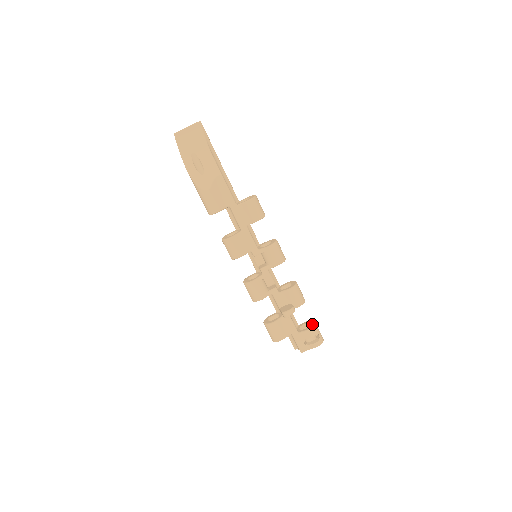
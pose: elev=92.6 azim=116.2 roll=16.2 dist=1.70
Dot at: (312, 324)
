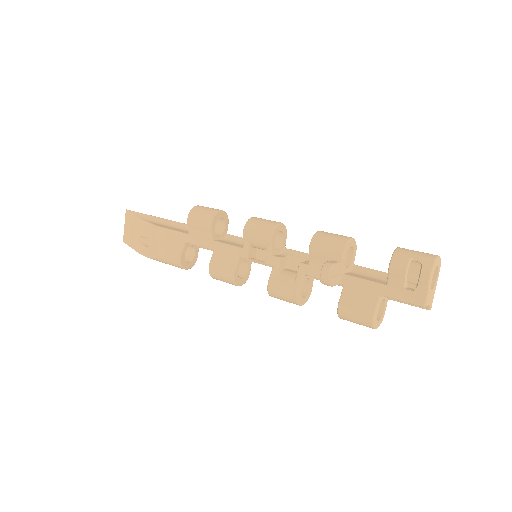
Dot at: (392, 255)
